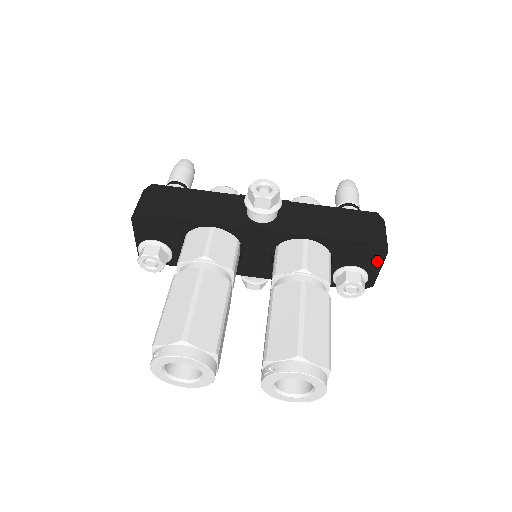
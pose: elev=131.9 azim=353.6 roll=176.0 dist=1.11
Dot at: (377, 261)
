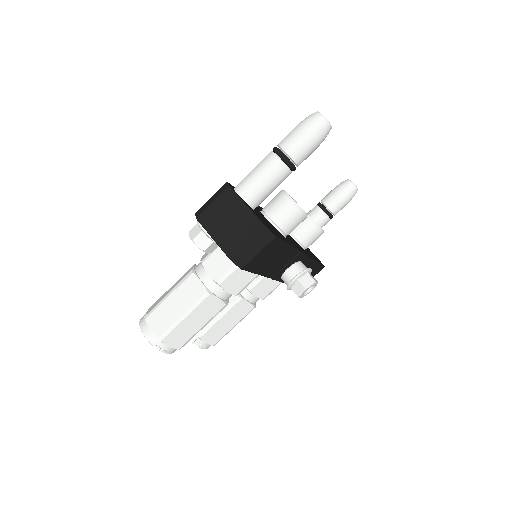
Dot at: occluded
